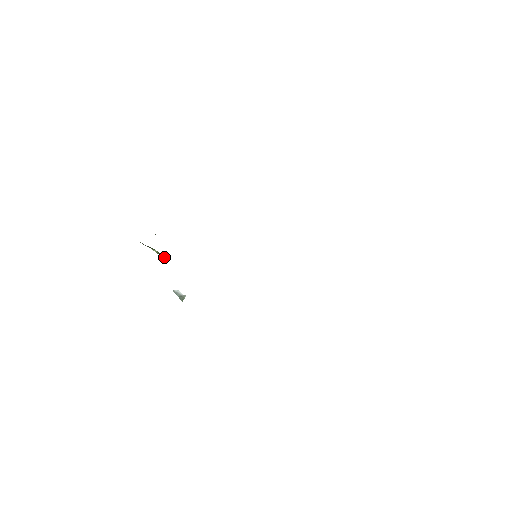
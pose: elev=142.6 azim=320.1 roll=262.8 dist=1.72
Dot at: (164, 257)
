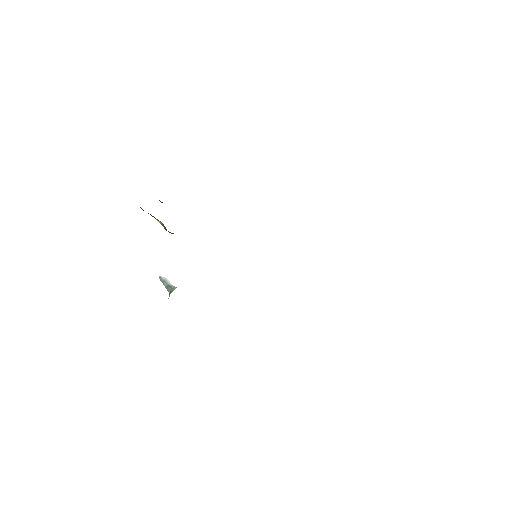
Dot at: occluded
